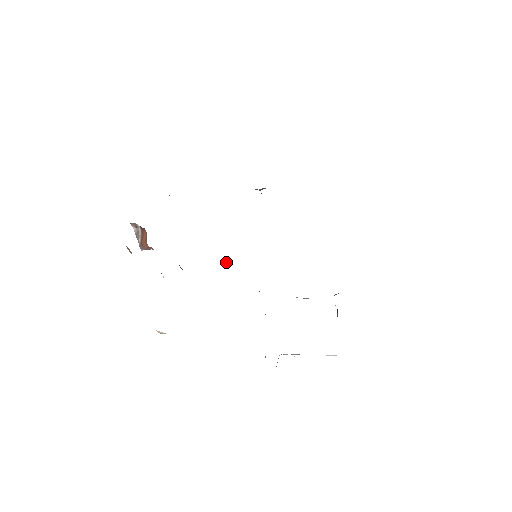
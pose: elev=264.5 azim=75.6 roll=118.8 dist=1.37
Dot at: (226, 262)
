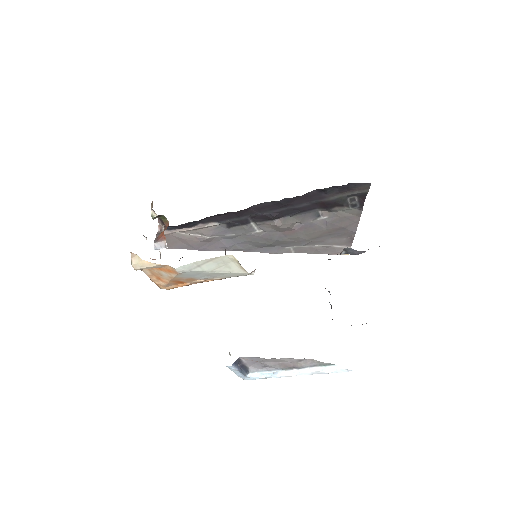
Dot at: occluded
